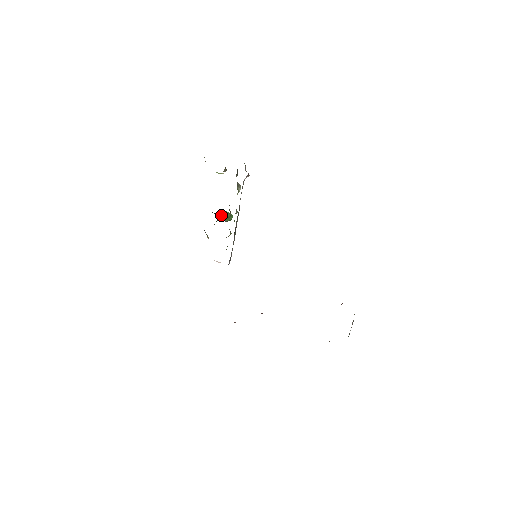
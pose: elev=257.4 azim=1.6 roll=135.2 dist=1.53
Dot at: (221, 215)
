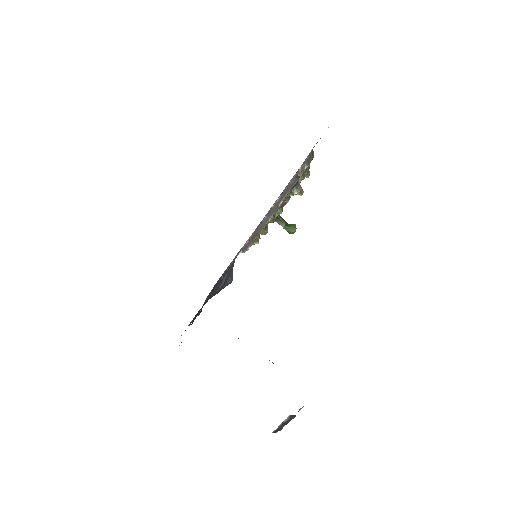
Dot at: occluded
